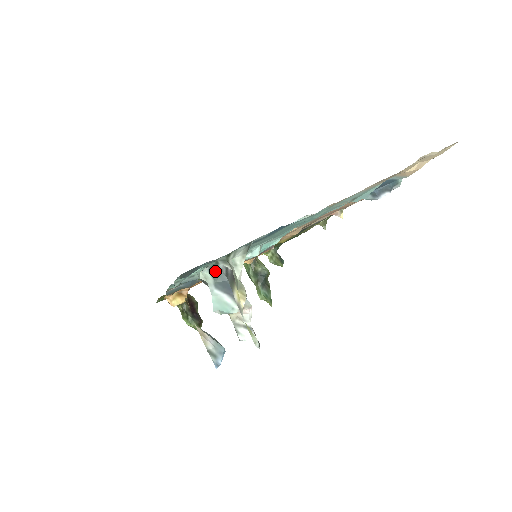
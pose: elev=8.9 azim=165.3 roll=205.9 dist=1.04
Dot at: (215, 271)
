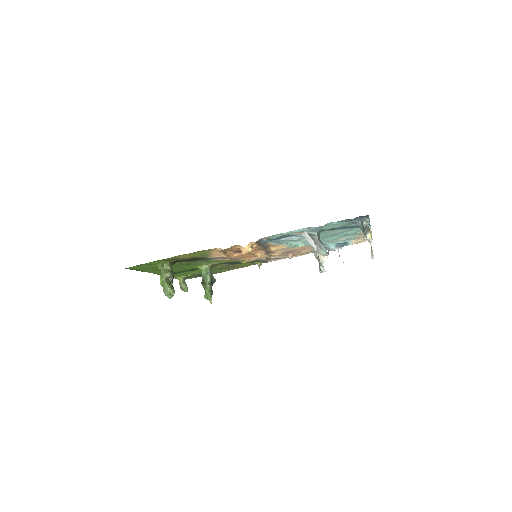
Dot at: (317, 234)
